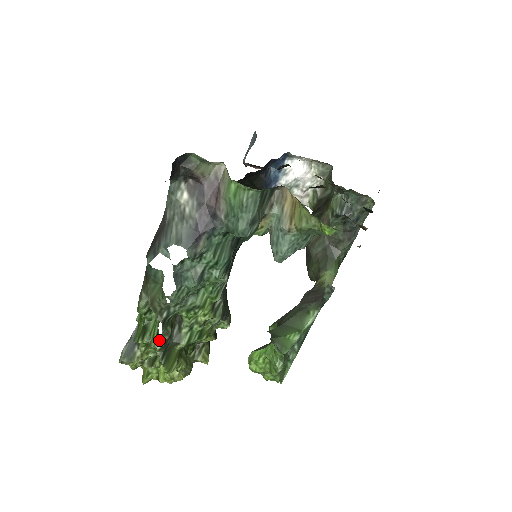
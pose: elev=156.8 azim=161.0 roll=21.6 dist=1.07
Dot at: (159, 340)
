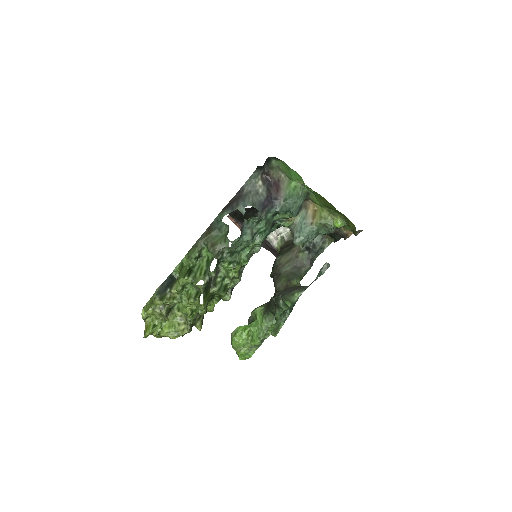
Dot at: (206, 277)
